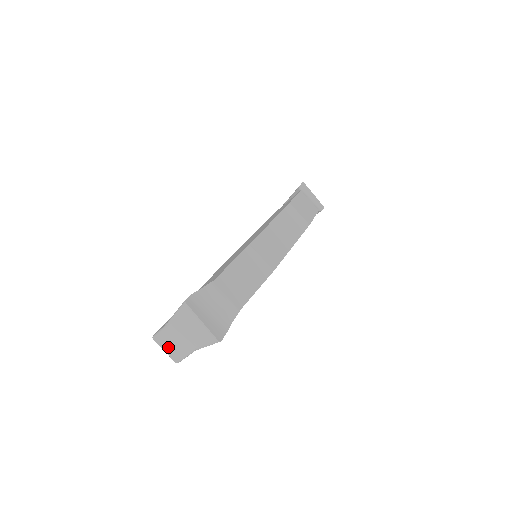
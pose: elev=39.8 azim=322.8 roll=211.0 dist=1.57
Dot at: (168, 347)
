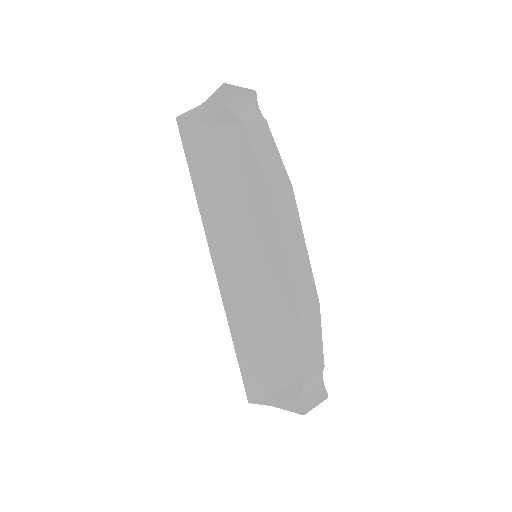
Dot at: occluded
